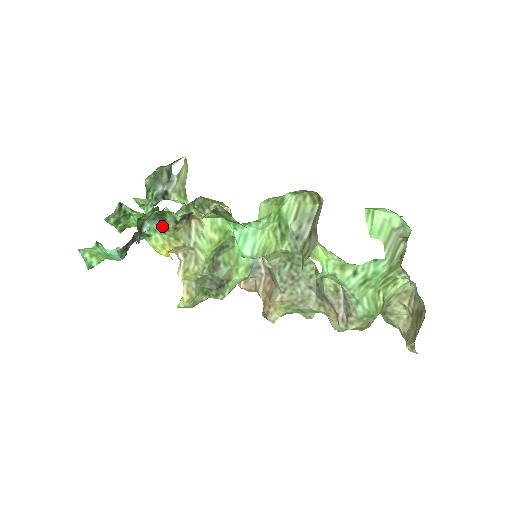
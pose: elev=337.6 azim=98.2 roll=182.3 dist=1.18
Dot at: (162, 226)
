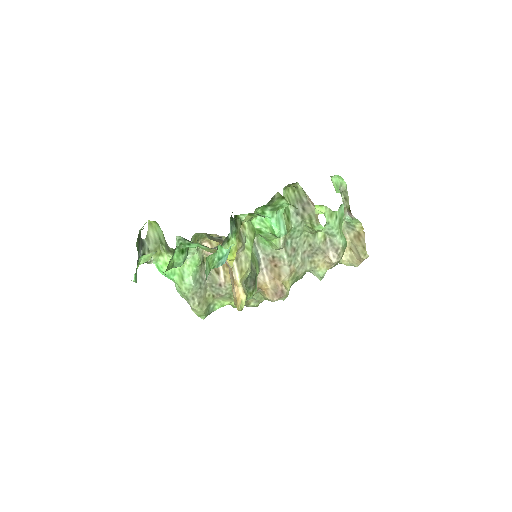
Dot at: (236, 229)
